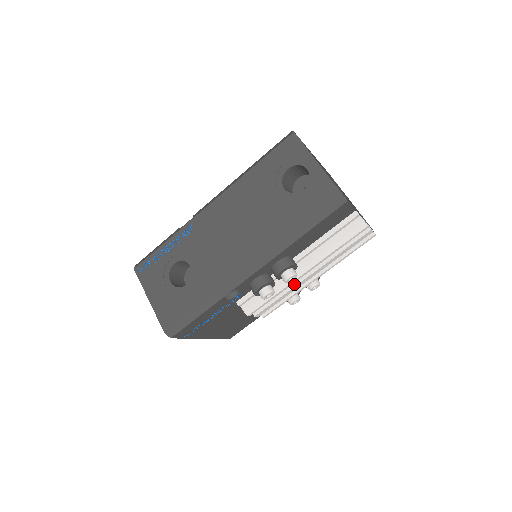
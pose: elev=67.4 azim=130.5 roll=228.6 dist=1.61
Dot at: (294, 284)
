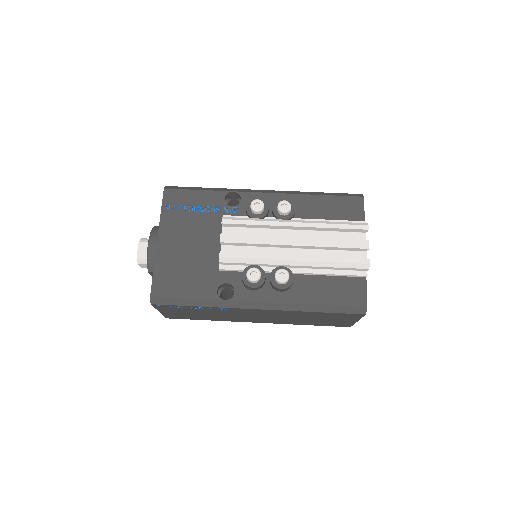
Dot at: (275, 236)
